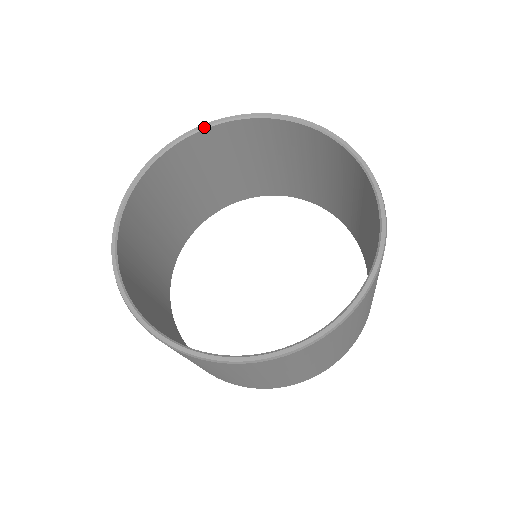
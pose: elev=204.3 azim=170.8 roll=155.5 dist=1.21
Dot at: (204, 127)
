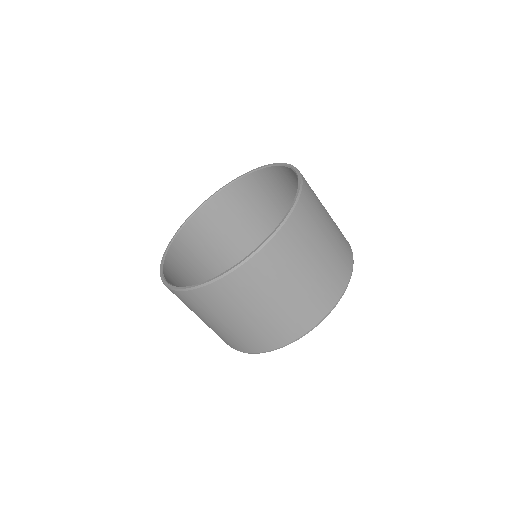
Dot at: (264, 167)
